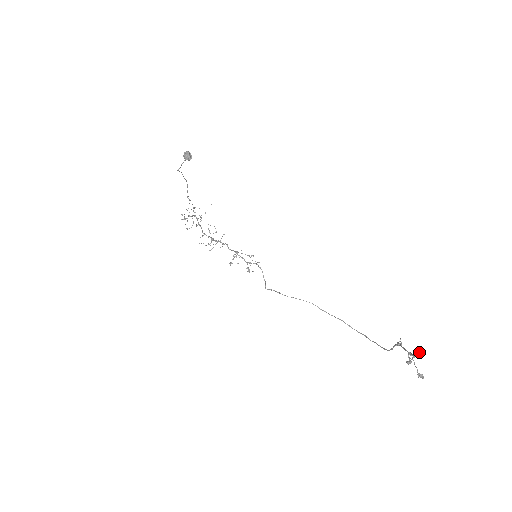
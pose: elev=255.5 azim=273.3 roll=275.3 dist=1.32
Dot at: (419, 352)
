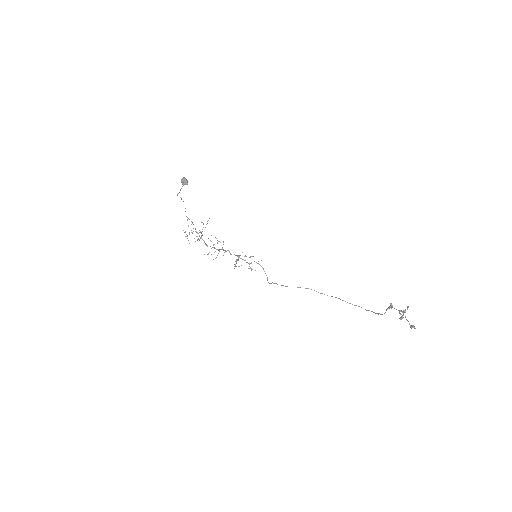
Dot at: occluded
